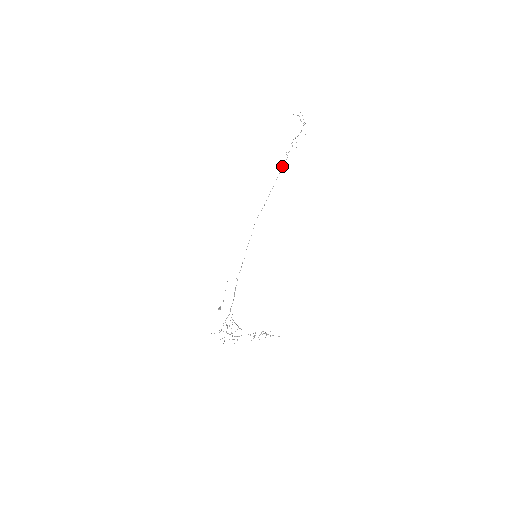
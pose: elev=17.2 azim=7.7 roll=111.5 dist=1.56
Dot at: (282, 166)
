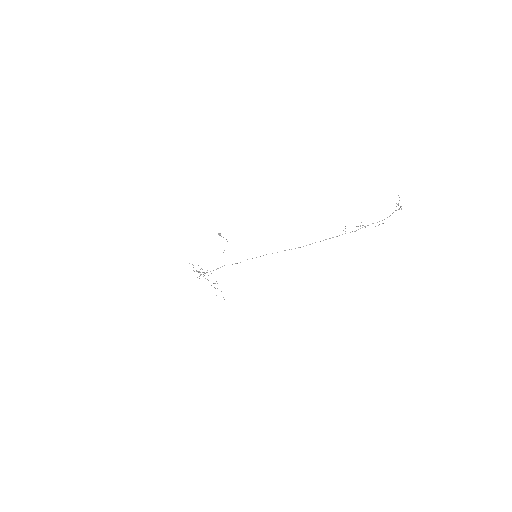
Dot at: occluded
